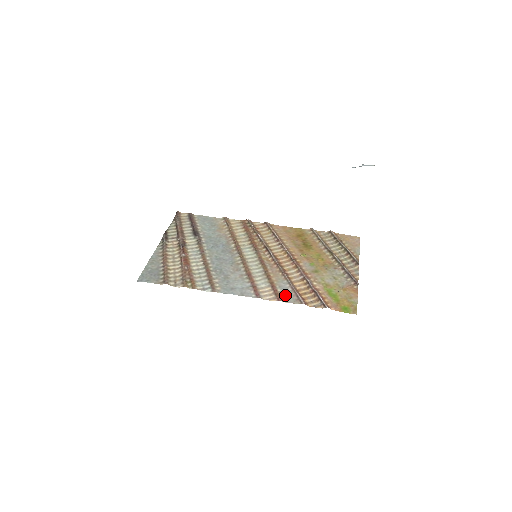
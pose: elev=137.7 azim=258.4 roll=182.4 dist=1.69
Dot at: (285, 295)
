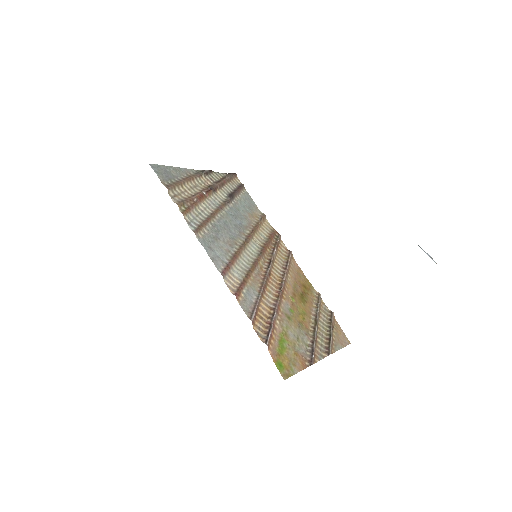
Dot at: (245, 299)
